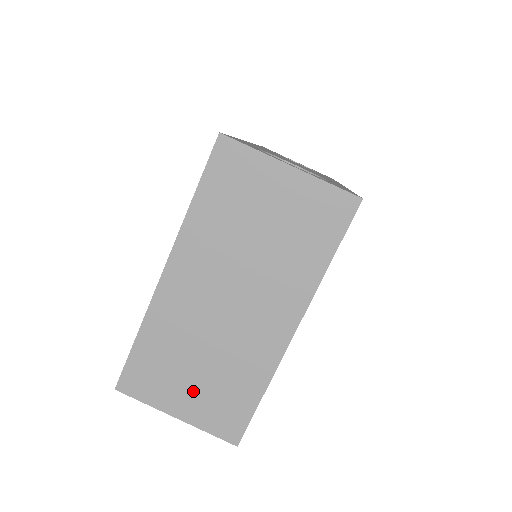
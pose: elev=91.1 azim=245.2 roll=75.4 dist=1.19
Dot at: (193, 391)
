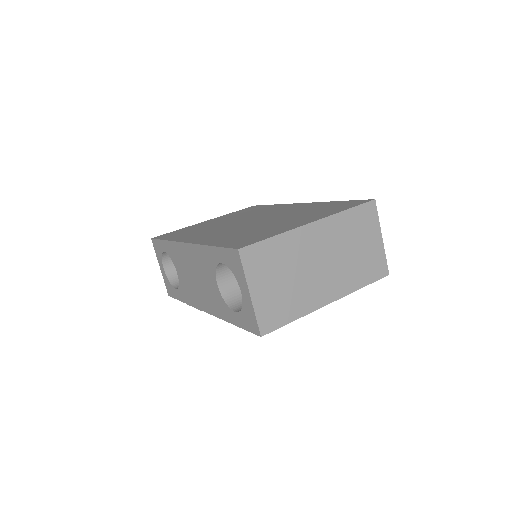
Dot at: (271, 288)
